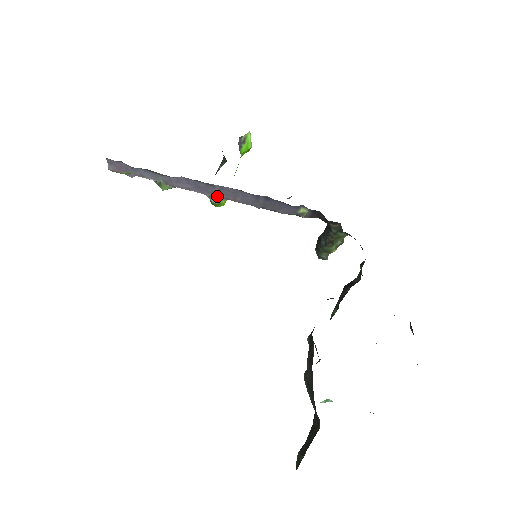
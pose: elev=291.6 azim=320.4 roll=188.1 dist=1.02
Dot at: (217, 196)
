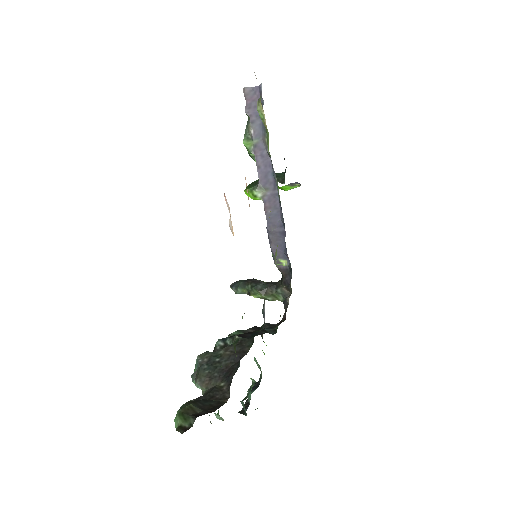
Dot at: (264, 193)
